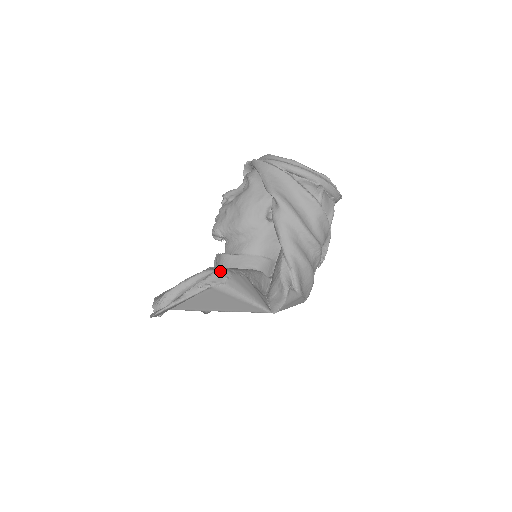
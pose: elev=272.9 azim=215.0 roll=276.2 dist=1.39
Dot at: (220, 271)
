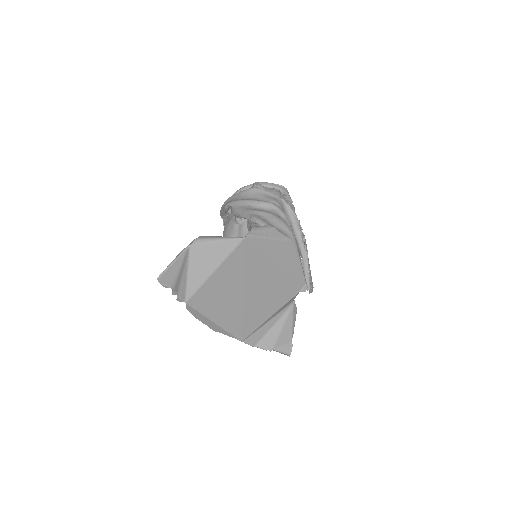
Dot at: occluded
